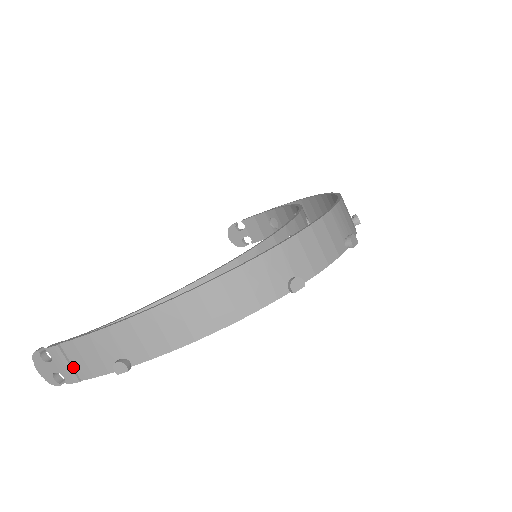
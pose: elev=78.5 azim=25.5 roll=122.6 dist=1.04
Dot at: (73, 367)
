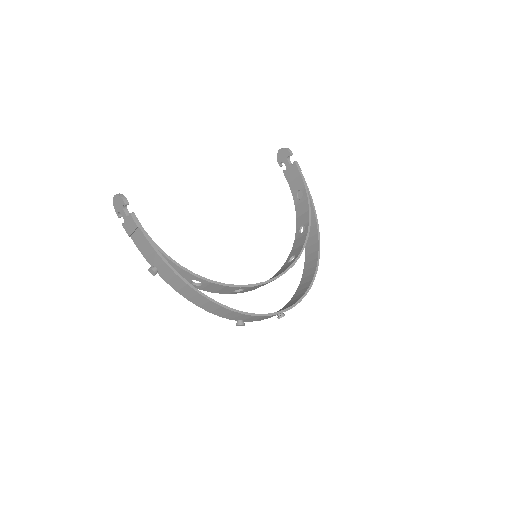
Dot at: (133, 233)
